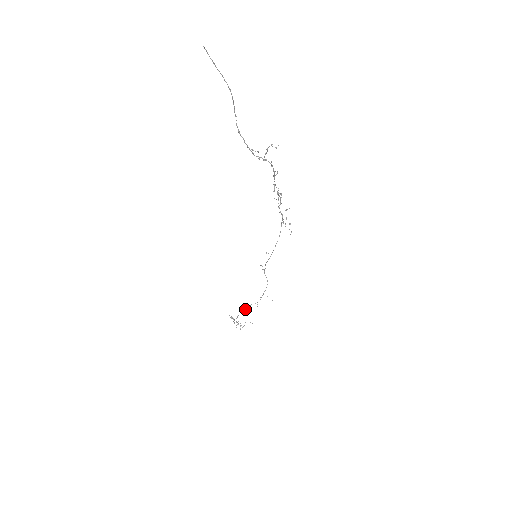
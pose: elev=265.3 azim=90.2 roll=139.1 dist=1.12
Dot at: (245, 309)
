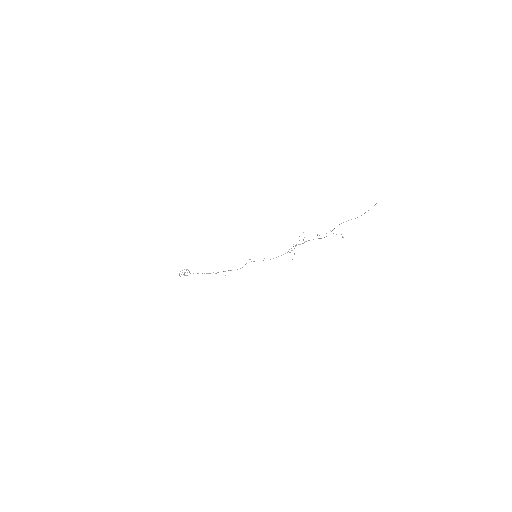
Dot at: (209, 273)
